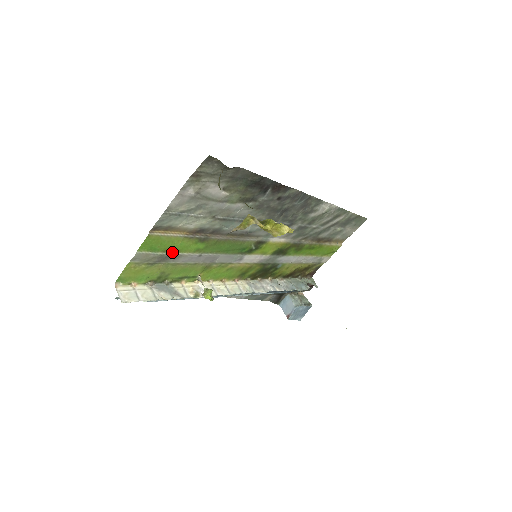
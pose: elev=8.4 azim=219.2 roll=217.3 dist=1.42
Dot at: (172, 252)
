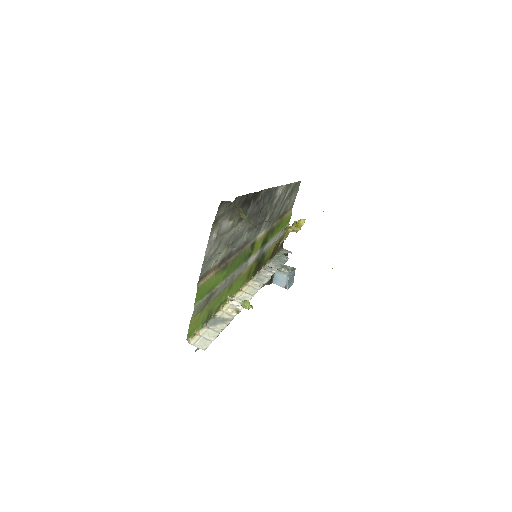
Dot at: (212, 290)
